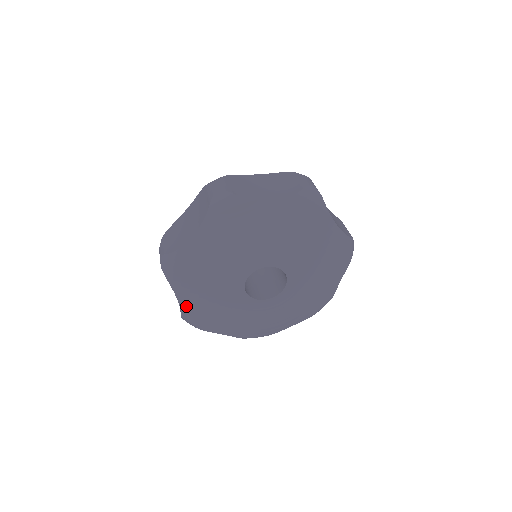
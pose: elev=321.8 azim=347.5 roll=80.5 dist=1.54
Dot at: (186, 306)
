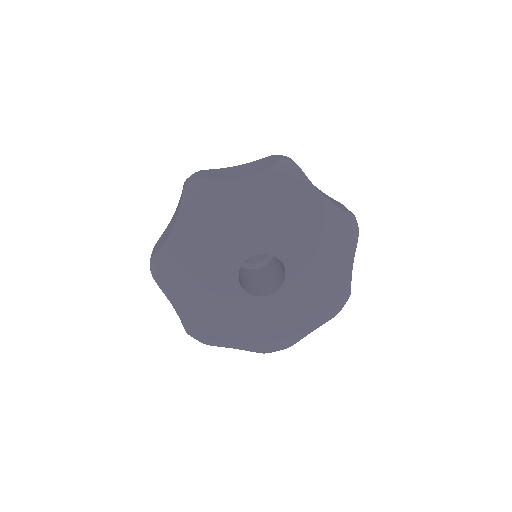
Dot at: (185, 315)
